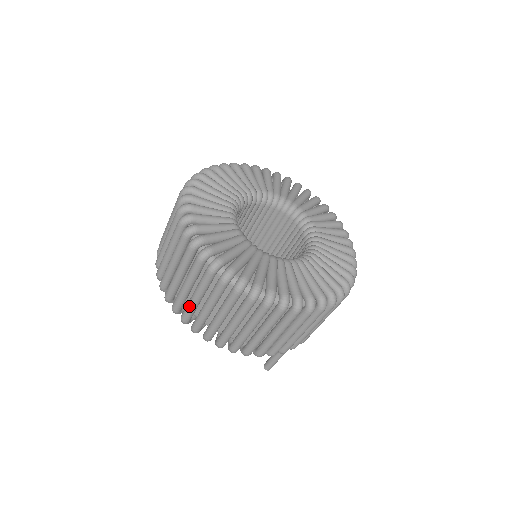
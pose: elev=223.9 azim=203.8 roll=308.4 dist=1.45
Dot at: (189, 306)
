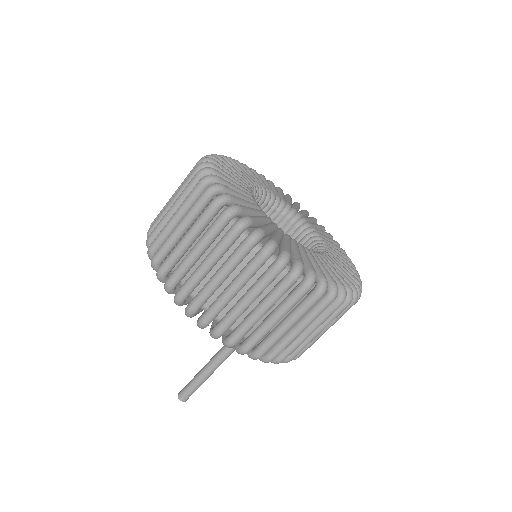
Dot at: (163, 211)
